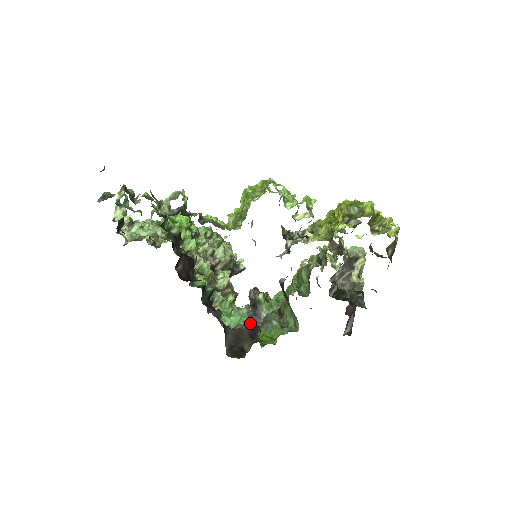
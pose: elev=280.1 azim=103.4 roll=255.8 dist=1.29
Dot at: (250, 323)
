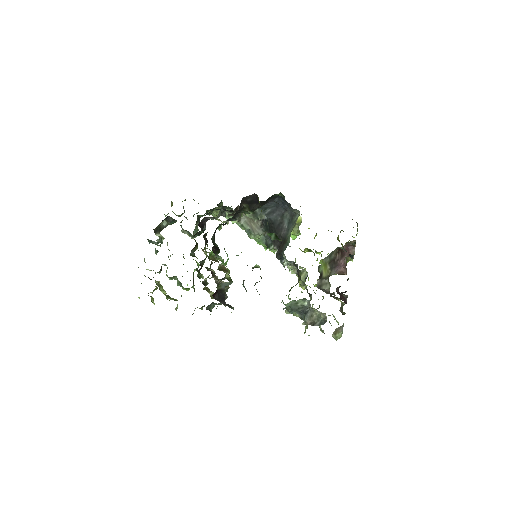
Dot at: occluded
